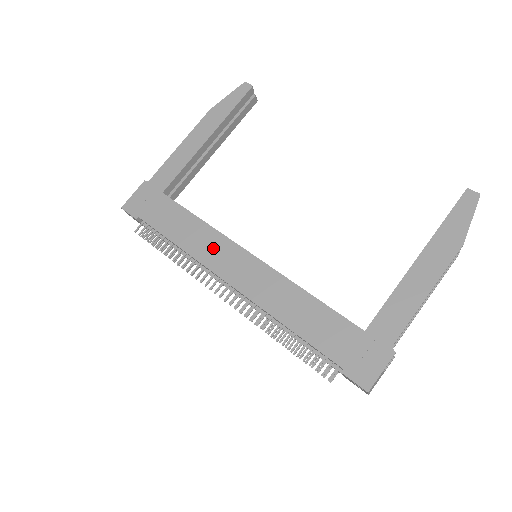
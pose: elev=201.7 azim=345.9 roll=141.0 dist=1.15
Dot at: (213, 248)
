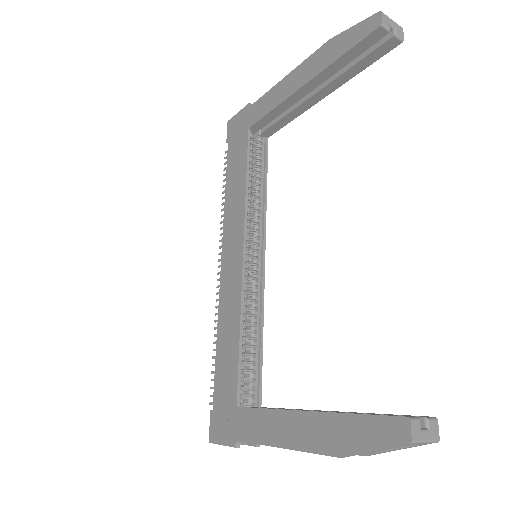
Dot at: (234, 221)
